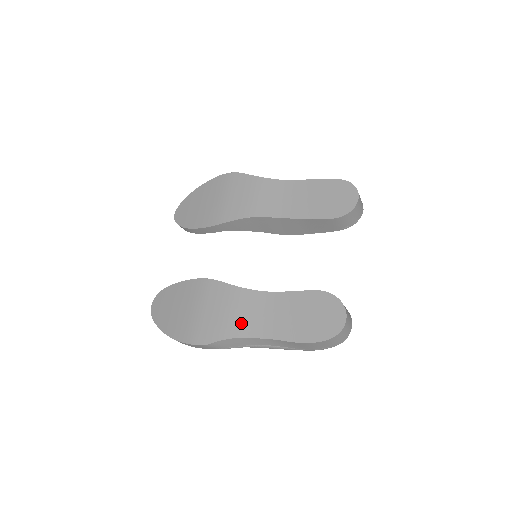
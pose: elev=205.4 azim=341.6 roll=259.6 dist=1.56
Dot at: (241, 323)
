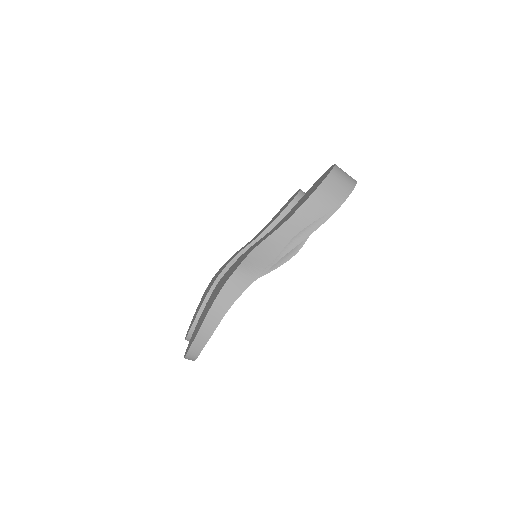
Dot at: occluded
